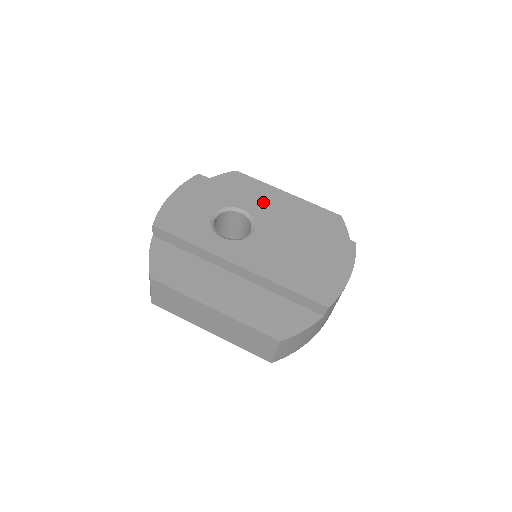
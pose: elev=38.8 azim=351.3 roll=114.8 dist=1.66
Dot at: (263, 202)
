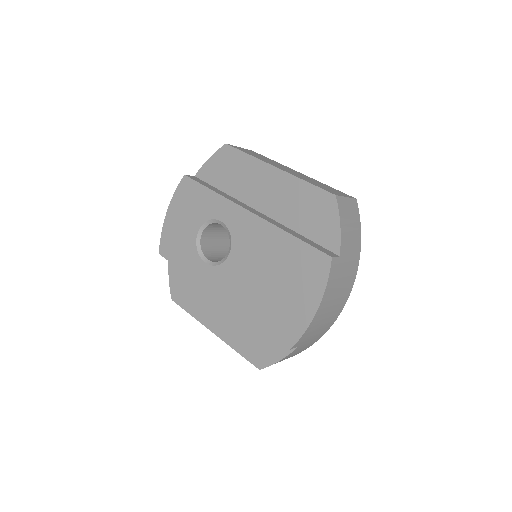
Dot at: (239, 206)
